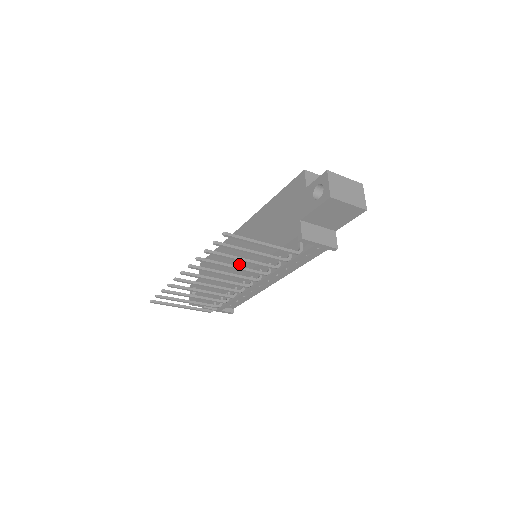
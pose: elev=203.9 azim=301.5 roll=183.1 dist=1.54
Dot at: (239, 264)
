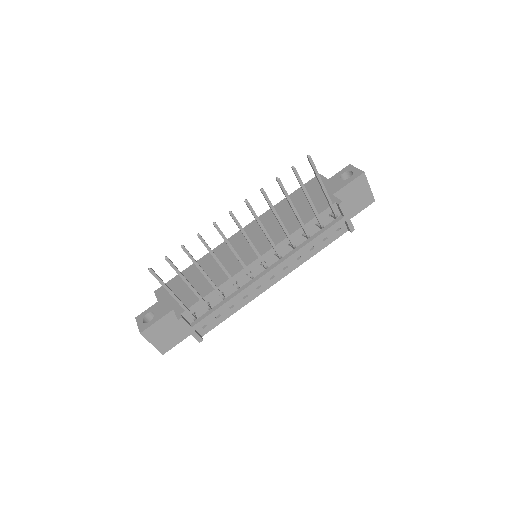
Dot at: (246, 255)
